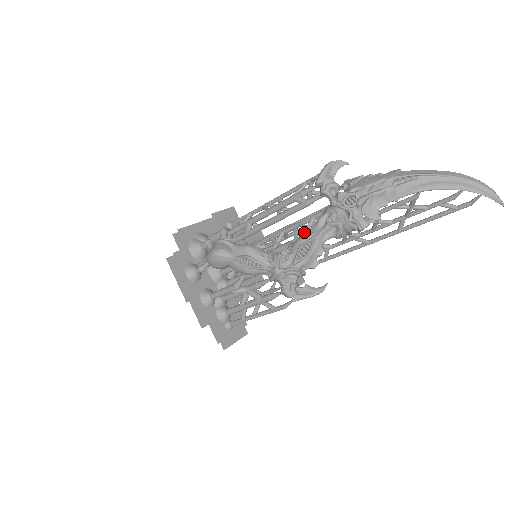
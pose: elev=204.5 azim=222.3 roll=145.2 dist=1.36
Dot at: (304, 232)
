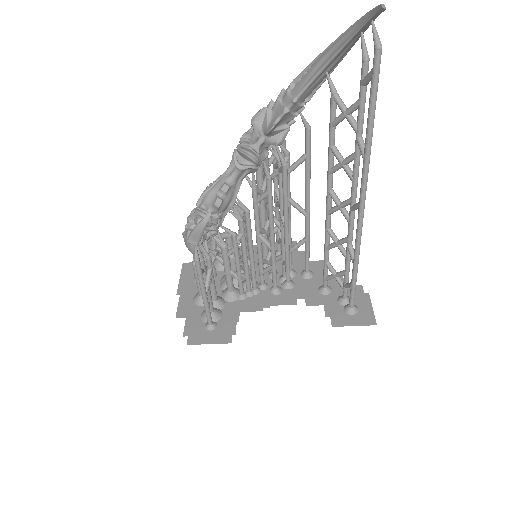
Dot at: occluded
